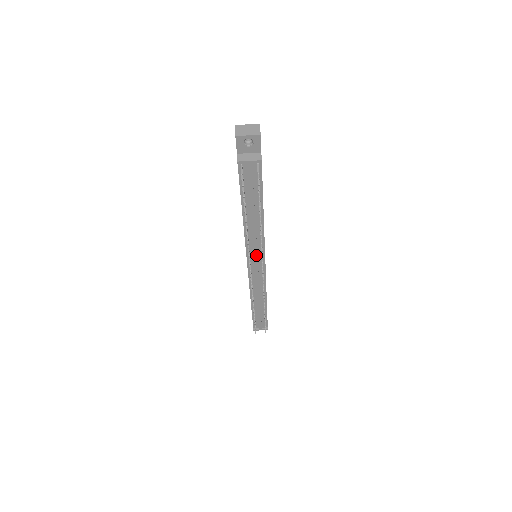
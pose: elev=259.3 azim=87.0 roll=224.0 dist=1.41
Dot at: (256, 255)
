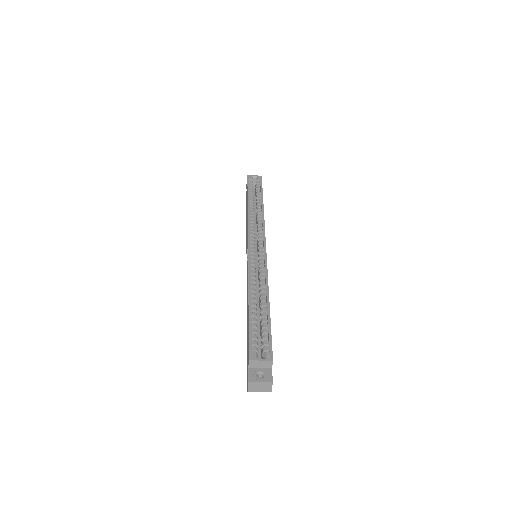
Dot at: occluded
